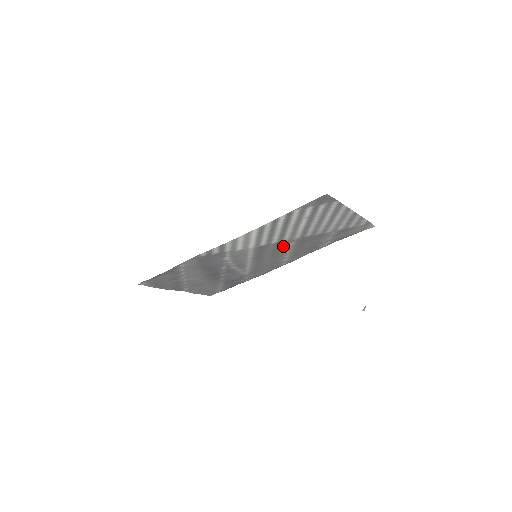
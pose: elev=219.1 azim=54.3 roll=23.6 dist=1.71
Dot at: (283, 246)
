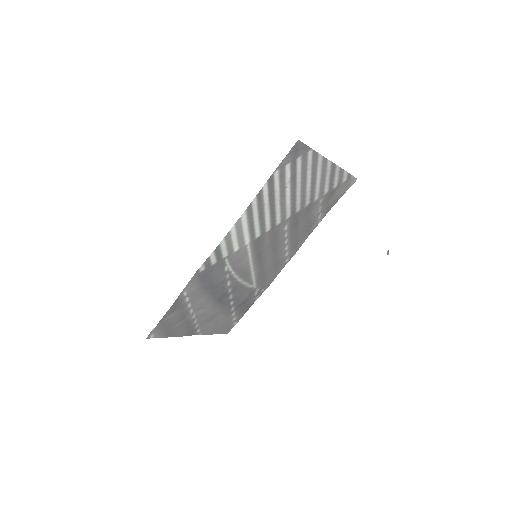
Dot at: (278, 233)
